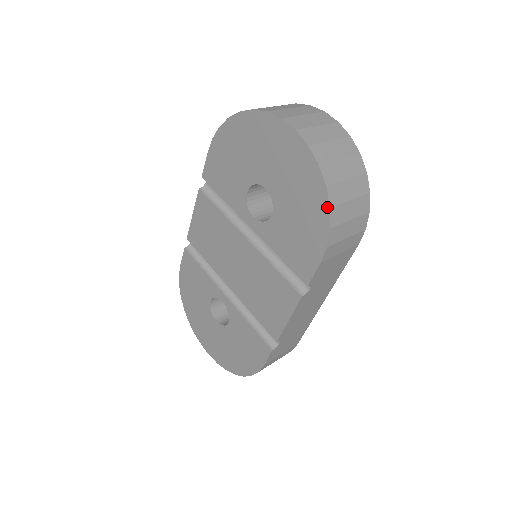
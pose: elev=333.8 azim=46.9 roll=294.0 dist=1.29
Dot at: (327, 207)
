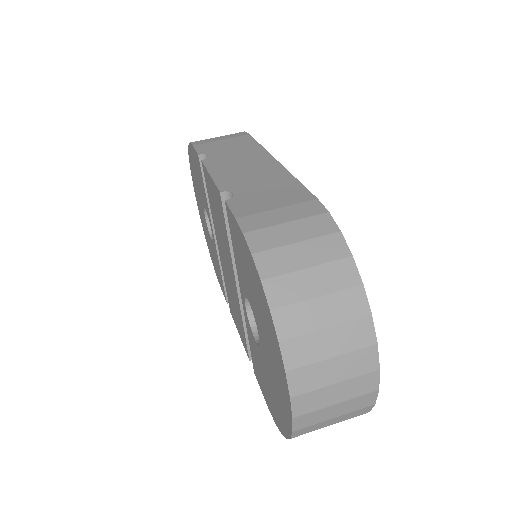
Dot at: (281, 431)
